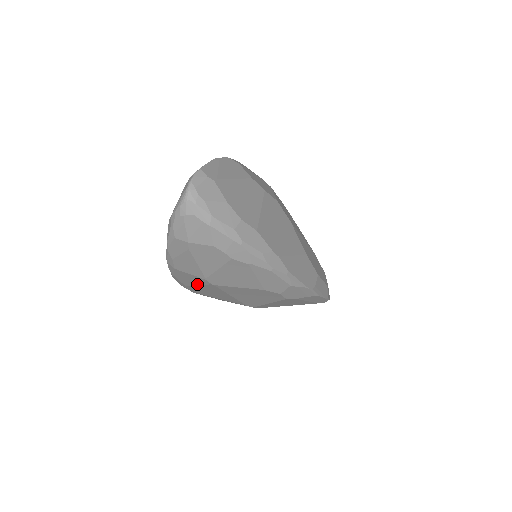
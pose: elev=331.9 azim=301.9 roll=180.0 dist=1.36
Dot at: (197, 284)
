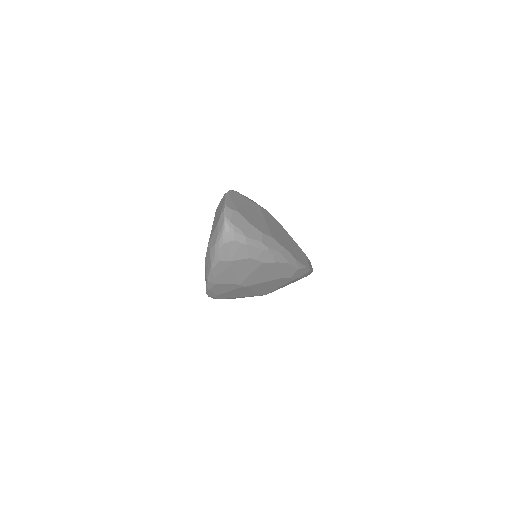
Dot at: (229, 290)
